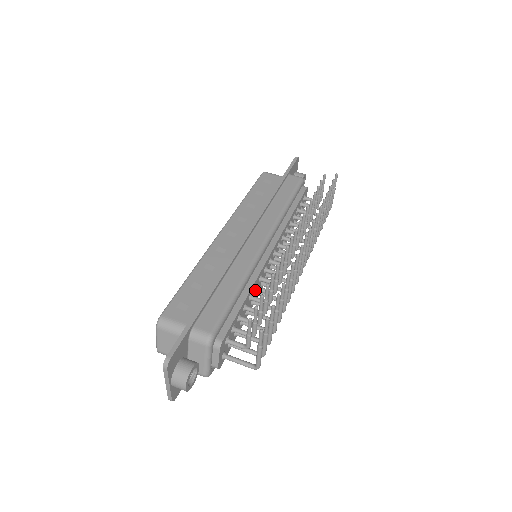
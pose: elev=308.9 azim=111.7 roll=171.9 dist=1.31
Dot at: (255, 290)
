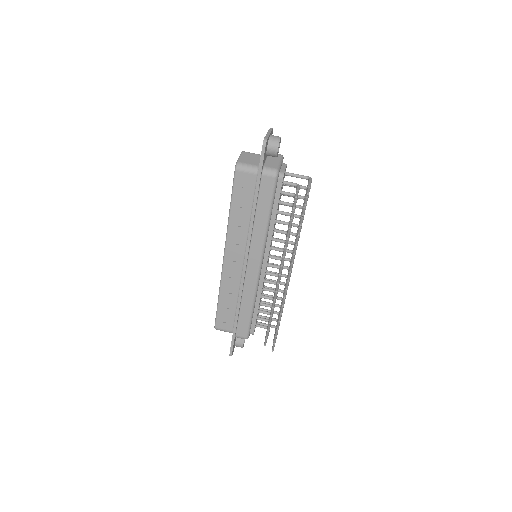
Dot at: (263, 290)
